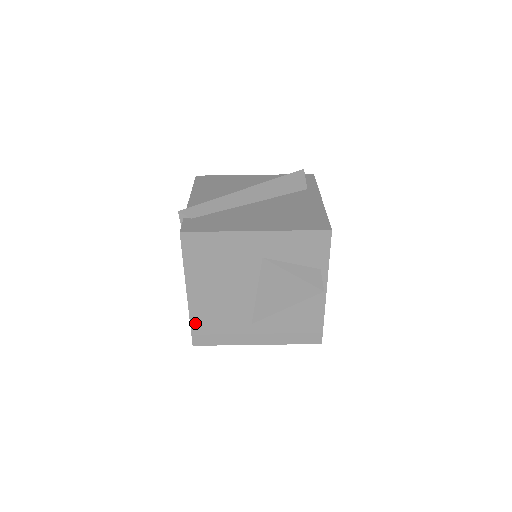
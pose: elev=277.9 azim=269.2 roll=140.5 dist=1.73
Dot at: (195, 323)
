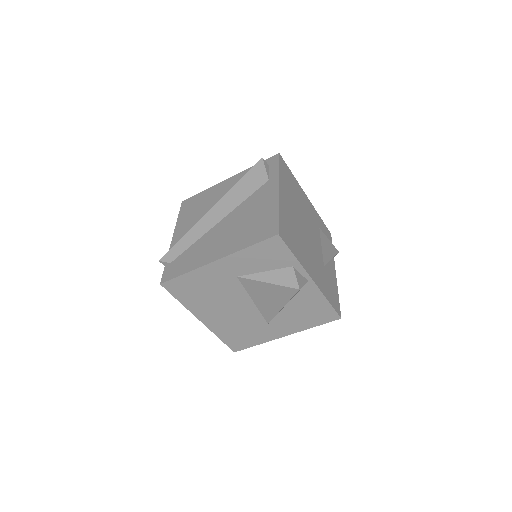
Dot at: (223, 337)
